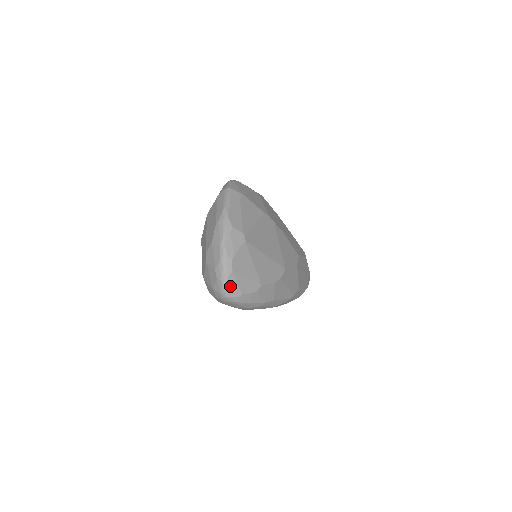
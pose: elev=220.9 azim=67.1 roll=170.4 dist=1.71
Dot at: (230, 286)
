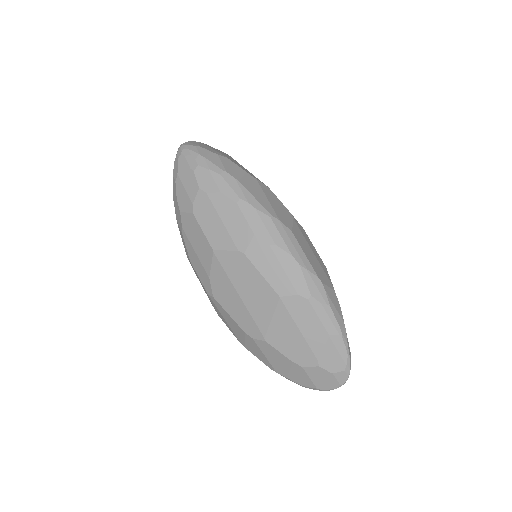
Dot at: (191, 143)
